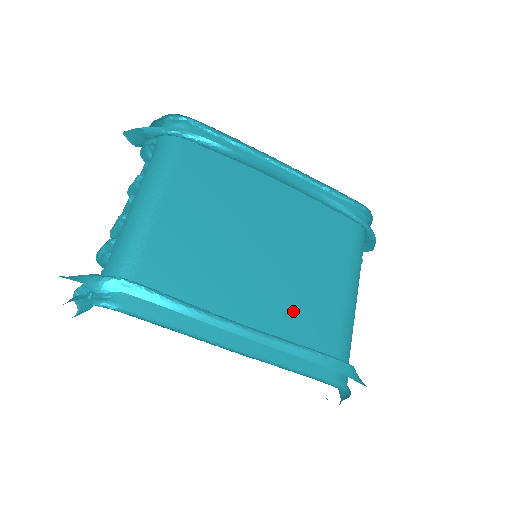
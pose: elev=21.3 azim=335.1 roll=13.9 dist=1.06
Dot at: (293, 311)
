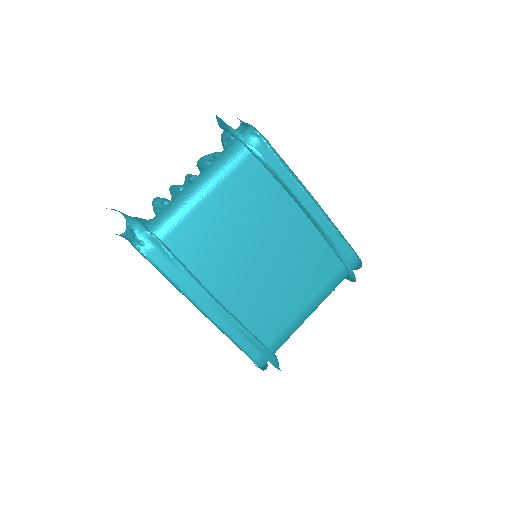
Dot at: (257, 305)
